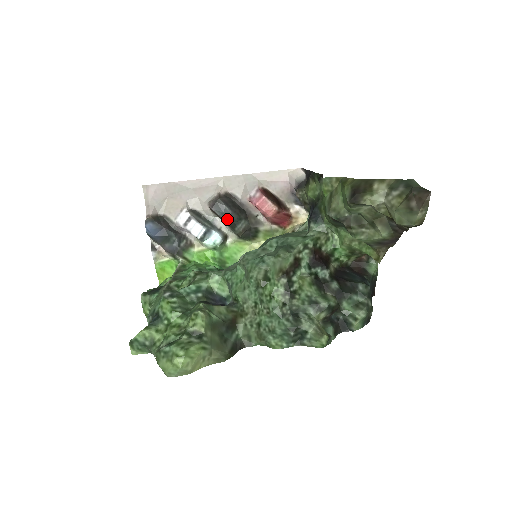
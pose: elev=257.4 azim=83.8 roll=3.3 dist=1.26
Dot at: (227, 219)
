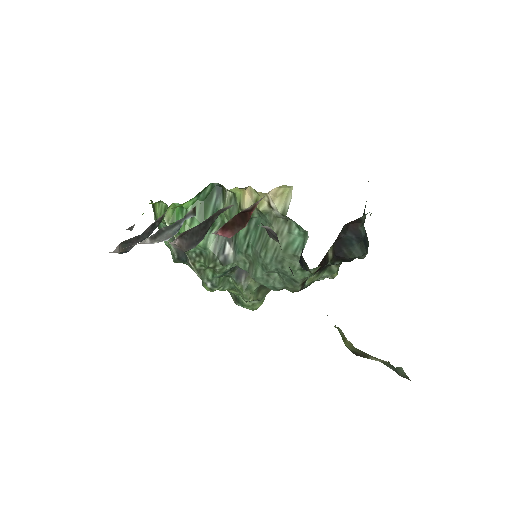
Dot at: occluded
